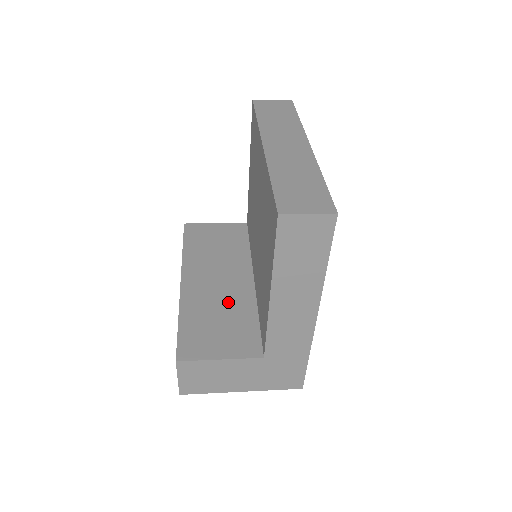
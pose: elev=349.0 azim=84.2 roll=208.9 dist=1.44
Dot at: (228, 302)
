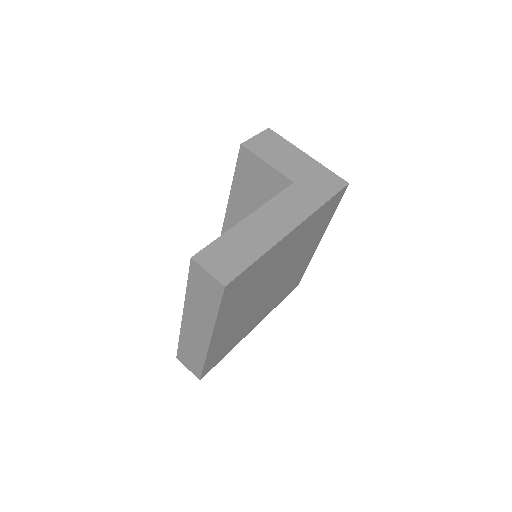
Dot at: occluded
